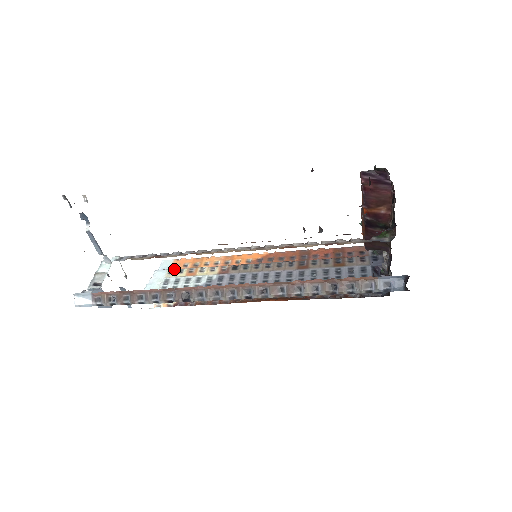
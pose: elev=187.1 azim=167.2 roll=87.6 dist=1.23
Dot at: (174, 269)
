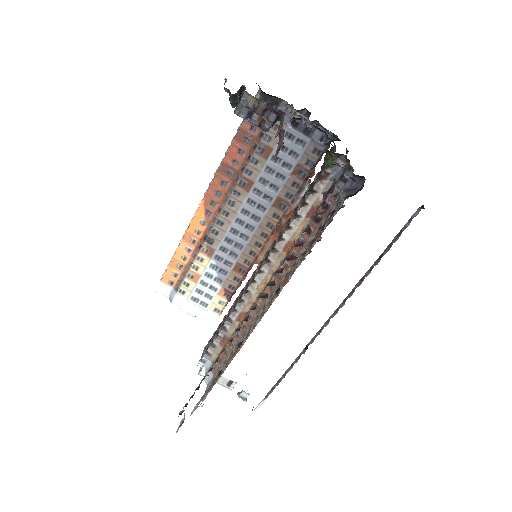
Dot at: (179, 289)
